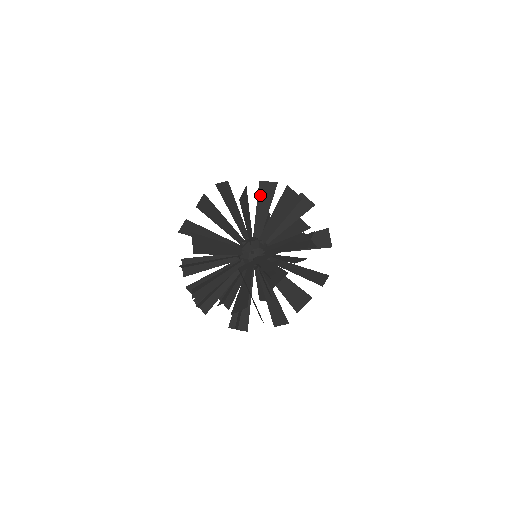
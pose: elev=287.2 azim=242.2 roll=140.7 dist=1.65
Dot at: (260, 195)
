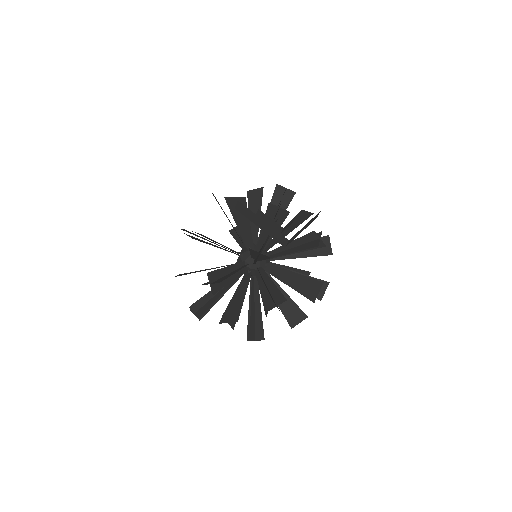
Dot at: (235, 235)
